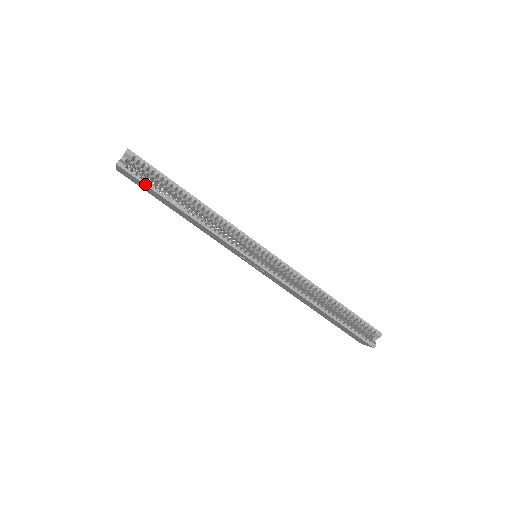
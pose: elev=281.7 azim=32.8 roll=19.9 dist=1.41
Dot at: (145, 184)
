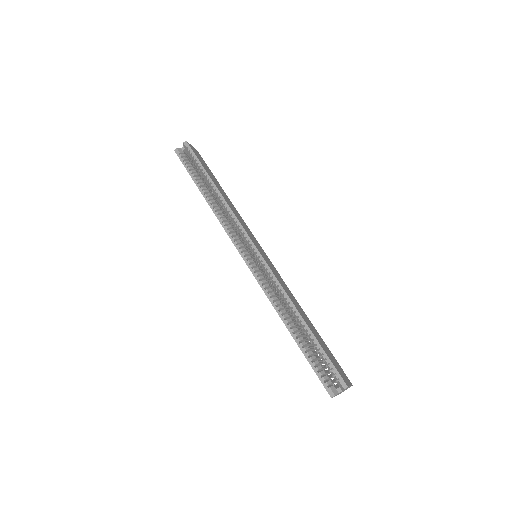
Dot at: (186, 169)
